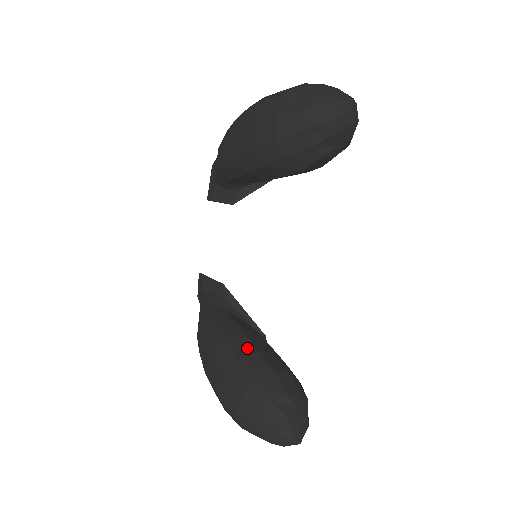
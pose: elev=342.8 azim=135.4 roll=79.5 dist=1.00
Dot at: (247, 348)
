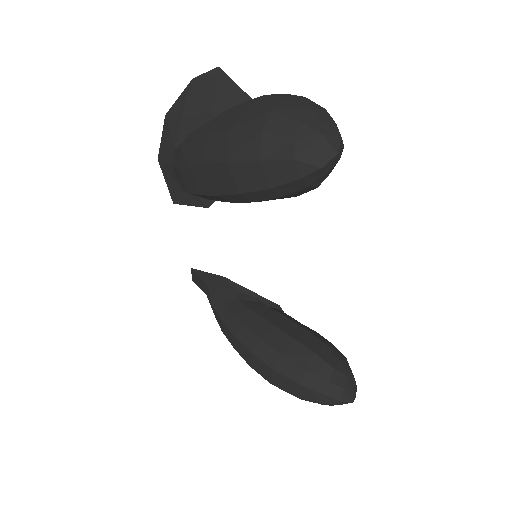
Dot at: (282, 340)
